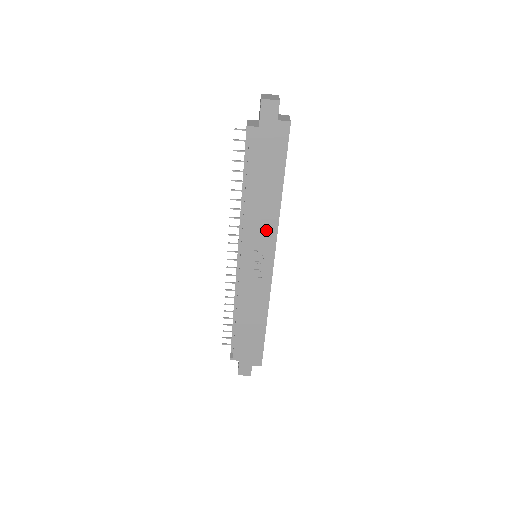
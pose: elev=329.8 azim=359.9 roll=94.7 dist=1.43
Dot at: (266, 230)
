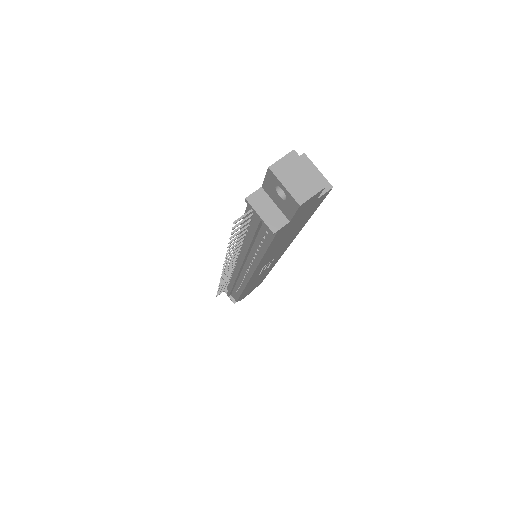
Dot at: (279, 252)
